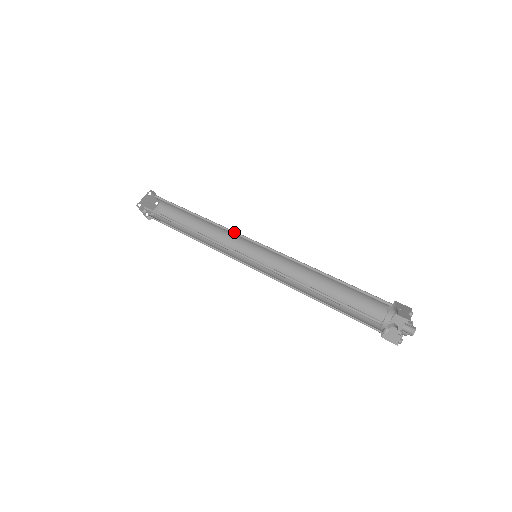
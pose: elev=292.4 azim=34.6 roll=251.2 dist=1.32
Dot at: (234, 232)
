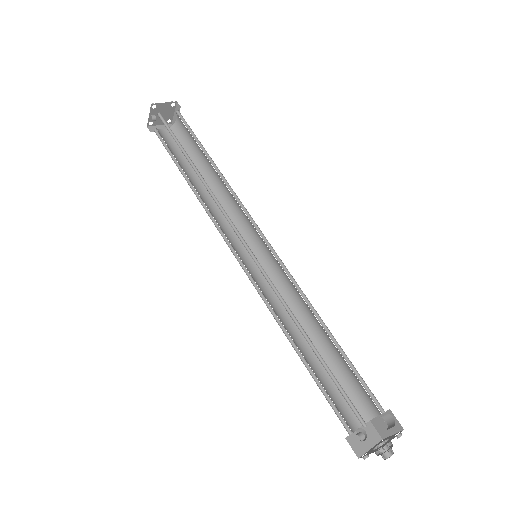
Dot at: (248, 214)
